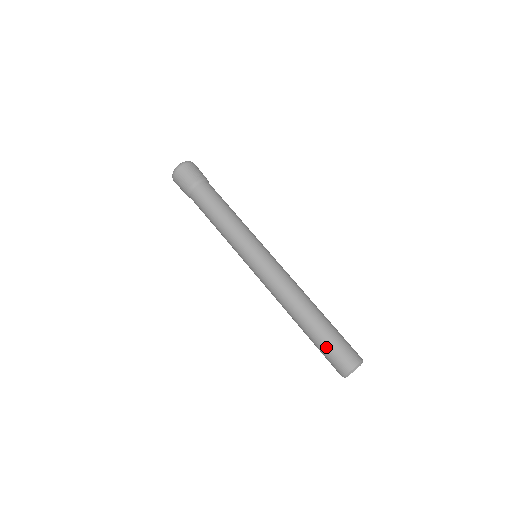
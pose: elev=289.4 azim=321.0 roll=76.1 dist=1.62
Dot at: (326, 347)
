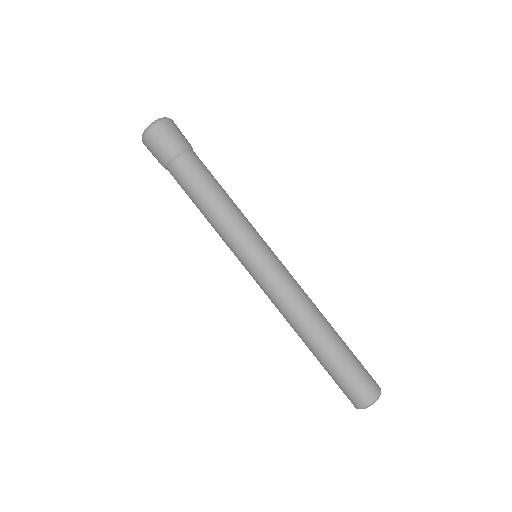
Dot at: (349, 371)
